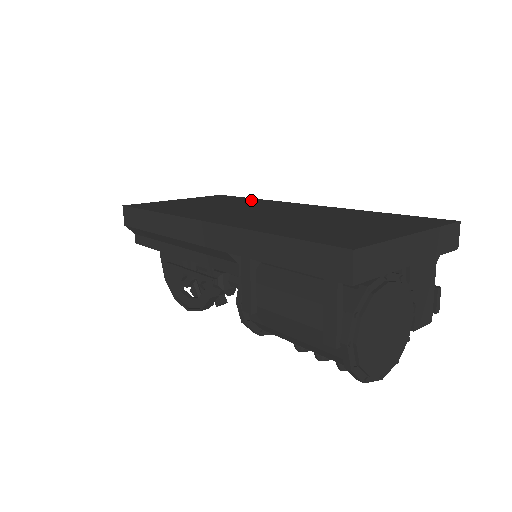
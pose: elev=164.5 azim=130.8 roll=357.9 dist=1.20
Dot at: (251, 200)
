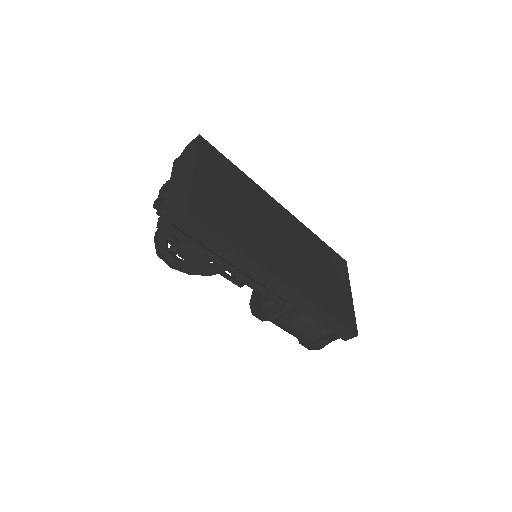
Dot at: (245, 182)
